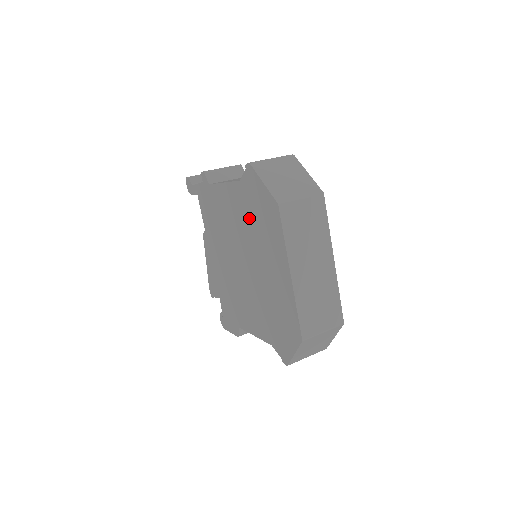
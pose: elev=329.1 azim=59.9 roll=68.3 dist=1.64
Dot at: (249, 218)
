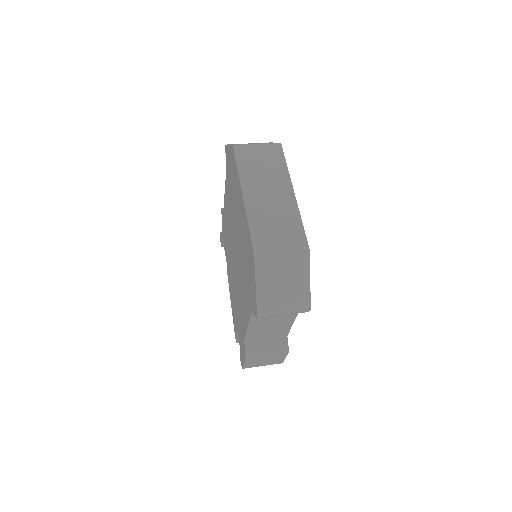
Dot at: (231, 194)
